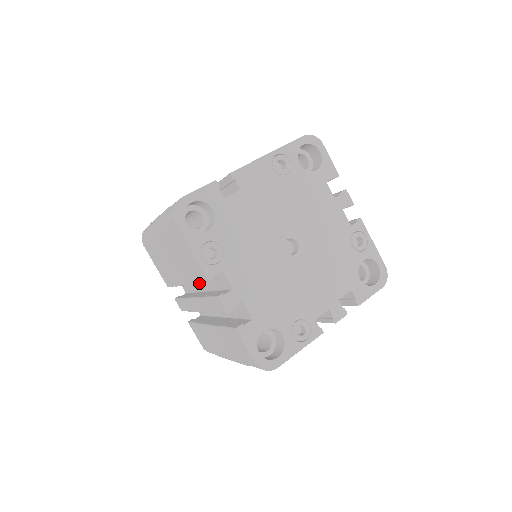
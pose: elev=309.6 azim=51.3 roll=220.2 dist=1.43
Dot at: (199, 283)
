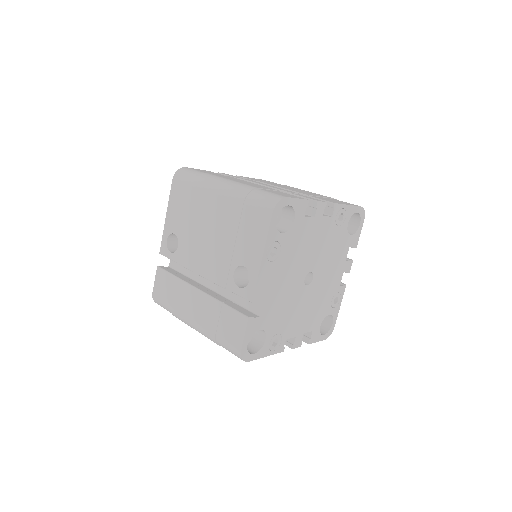
Dot at: occluded
